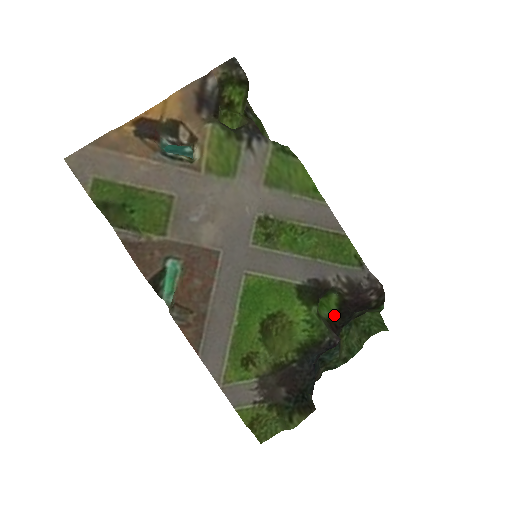
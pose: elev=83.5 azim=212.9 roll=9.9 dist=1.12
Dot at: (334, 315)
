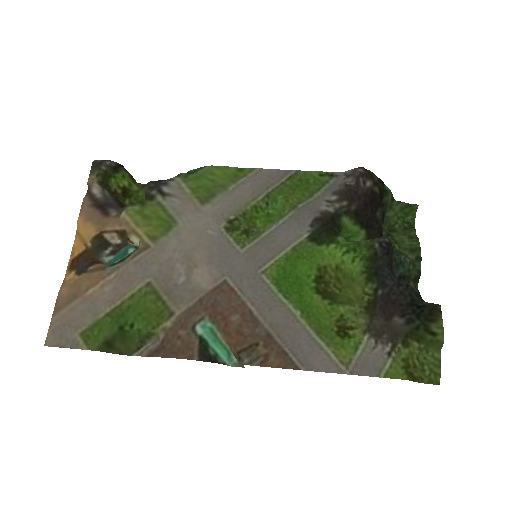
Dot at: (364, 233)
